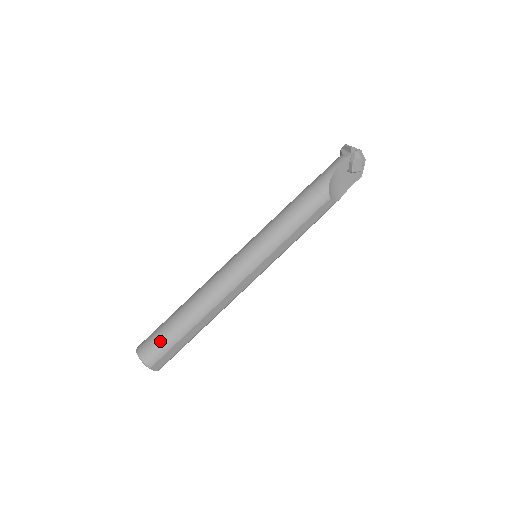
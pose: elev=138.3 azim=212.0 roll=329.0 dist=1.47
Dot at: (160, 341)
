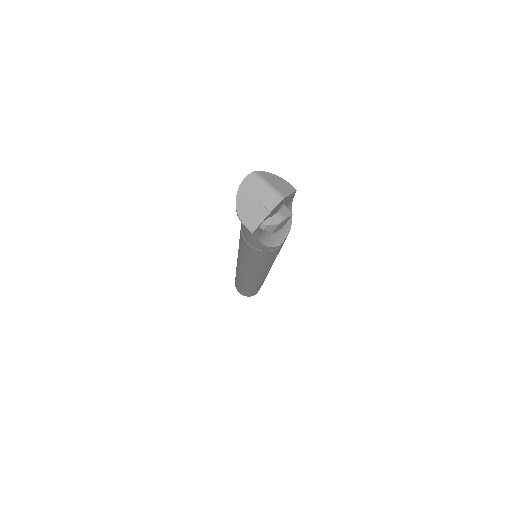
Dot at: occluded
